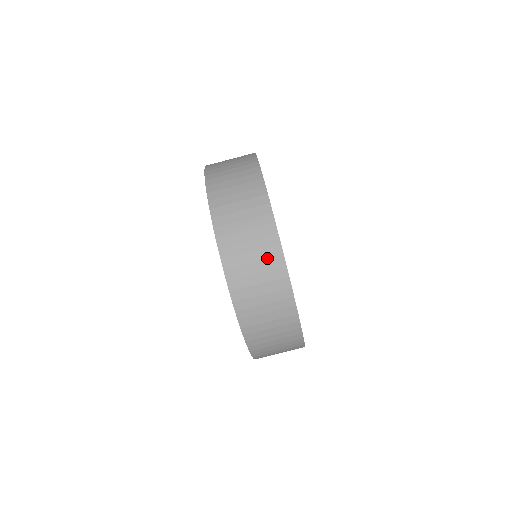
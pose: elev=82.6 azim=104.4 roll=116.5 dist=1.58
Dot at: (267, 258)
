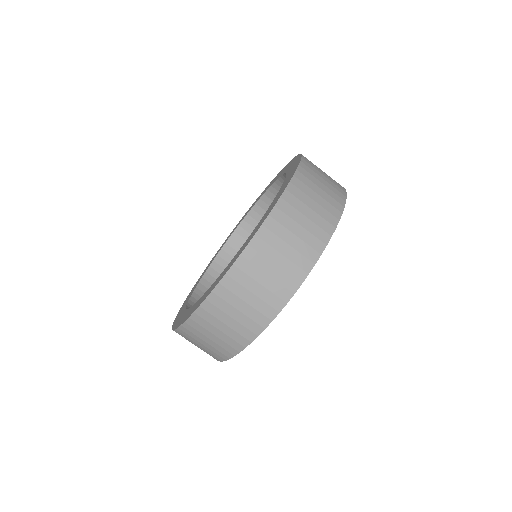
Dot at: (211, 353)
